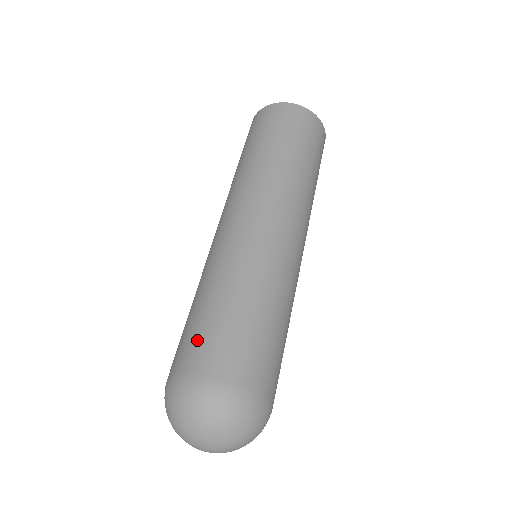
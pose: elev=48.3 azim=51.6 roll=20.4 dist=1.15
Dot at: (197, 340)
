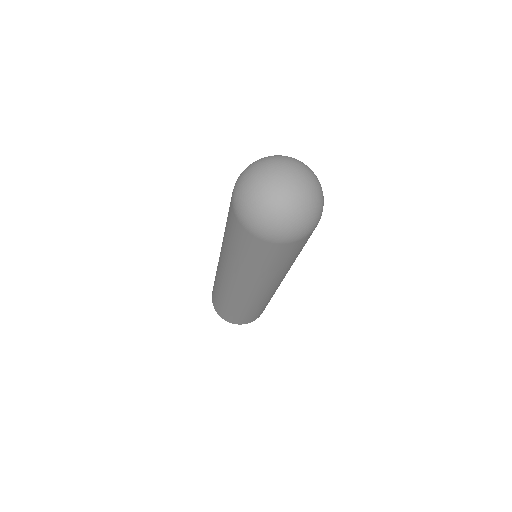
Dot at: occluded
